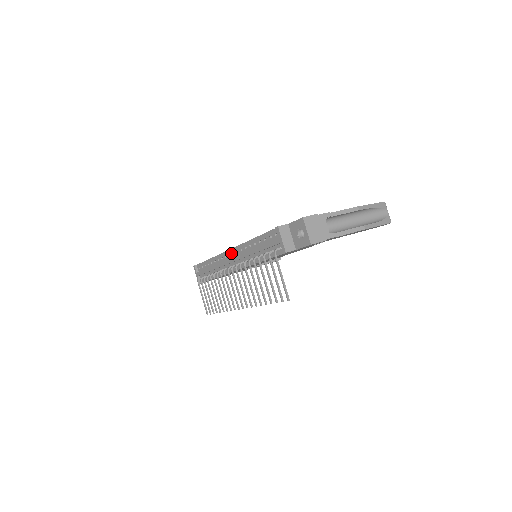
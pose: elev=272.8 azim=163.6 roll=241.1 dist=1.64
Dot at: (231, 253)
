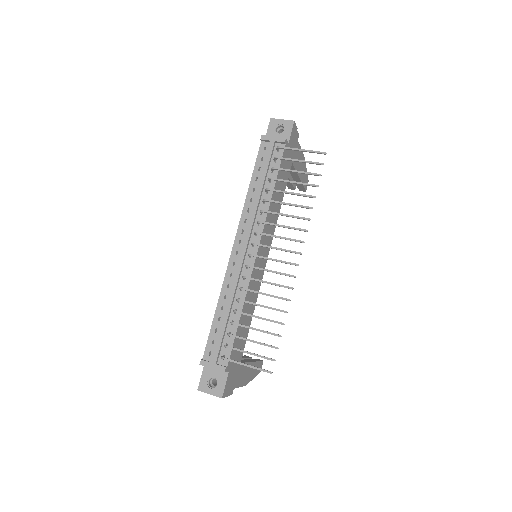
Dot at: (237, 247)
